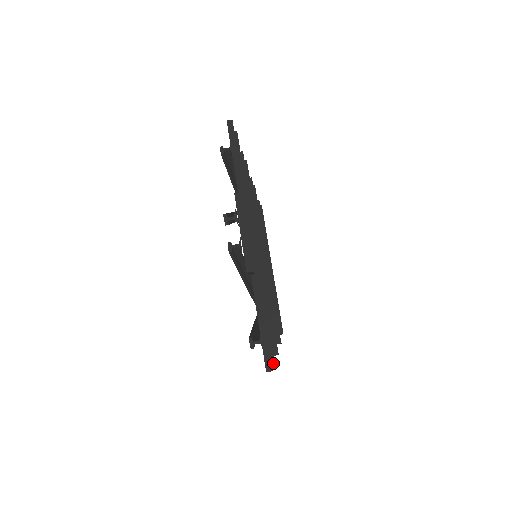
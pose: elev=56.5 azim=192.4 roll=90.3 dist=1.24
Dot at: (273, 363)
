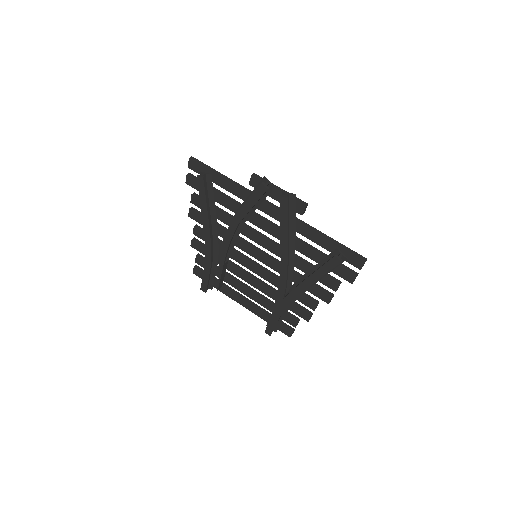
Dot at: (354, 271)
